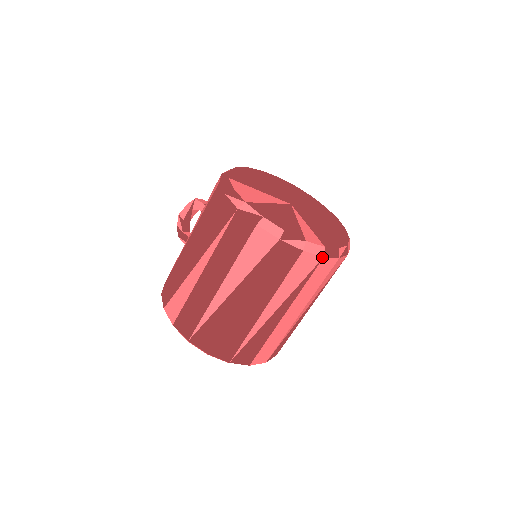
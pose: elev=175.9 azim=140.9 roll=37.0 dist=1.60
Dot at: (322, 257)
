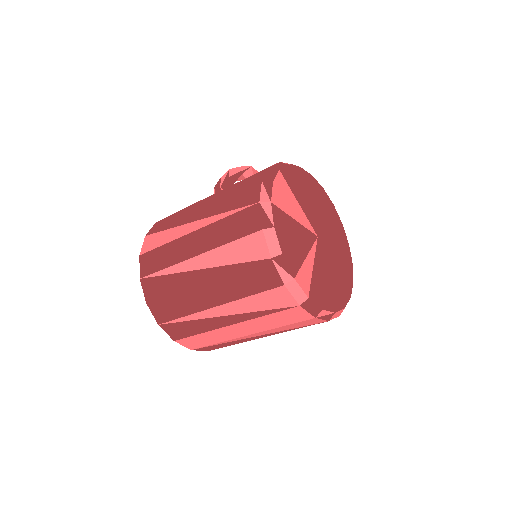
Dot at: (298, 304)
